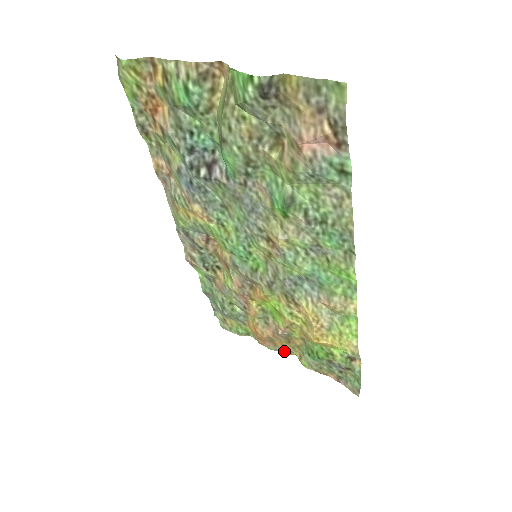
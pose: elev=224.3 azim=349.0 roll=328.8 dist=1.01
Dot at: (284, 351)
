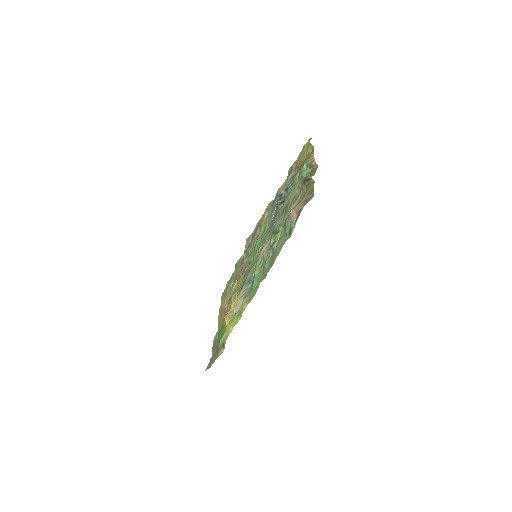
Dot at: (219, 327)
